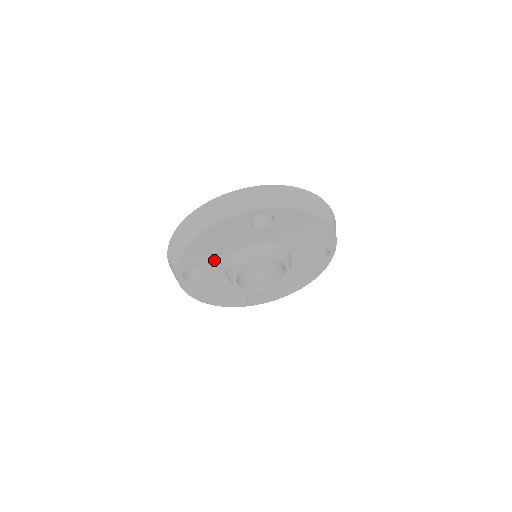
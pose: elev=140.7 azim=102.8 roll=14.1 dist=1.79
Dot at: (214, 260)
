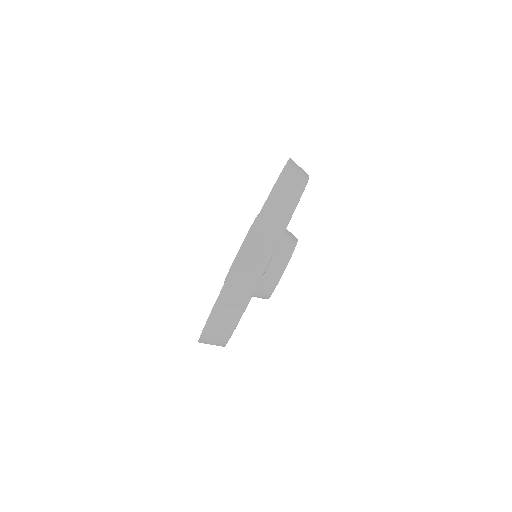
Dot at: occluded
